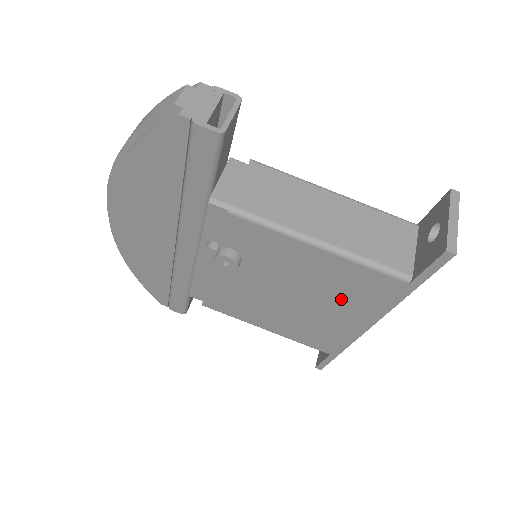
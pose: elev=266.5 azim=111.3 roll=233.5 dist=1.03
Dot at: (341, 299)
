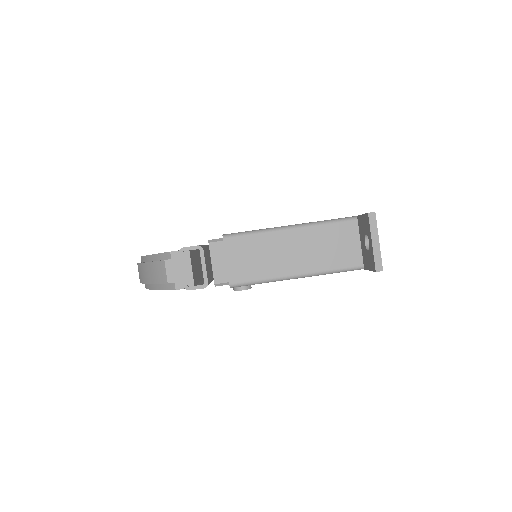
Dot at: occluded
